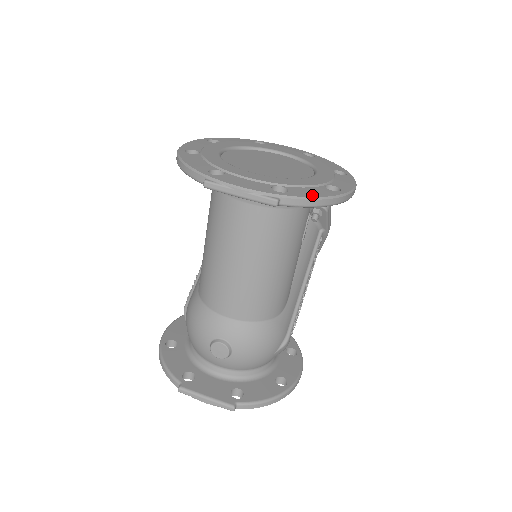
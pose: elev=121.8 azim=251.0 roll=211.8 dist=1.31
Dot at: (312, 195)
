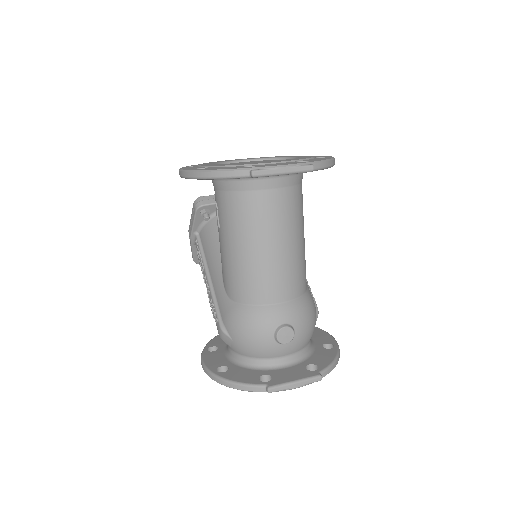
Dot at: (324, 159)
